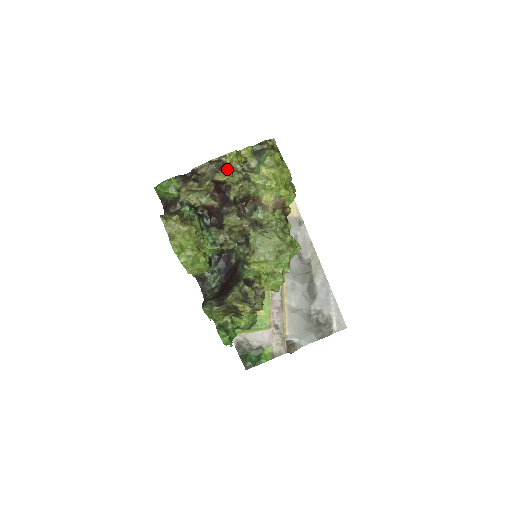
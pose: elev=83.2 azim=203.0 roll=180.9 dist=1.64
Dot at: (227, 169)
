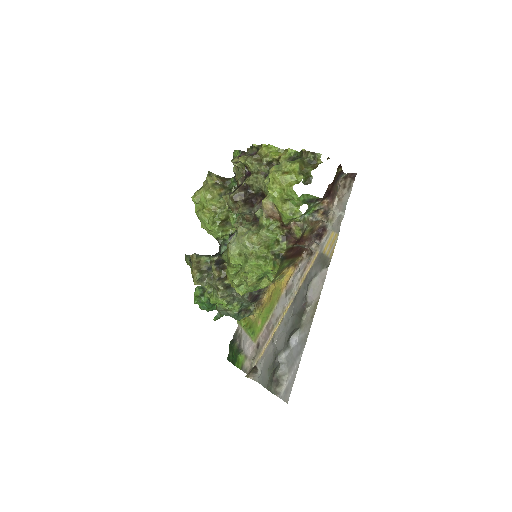
Dot at: (253, 156)
